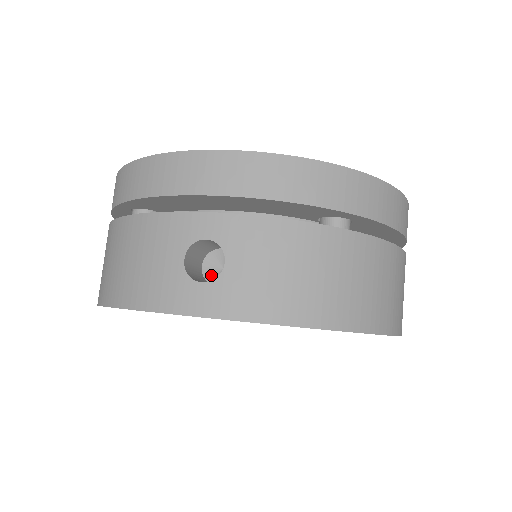
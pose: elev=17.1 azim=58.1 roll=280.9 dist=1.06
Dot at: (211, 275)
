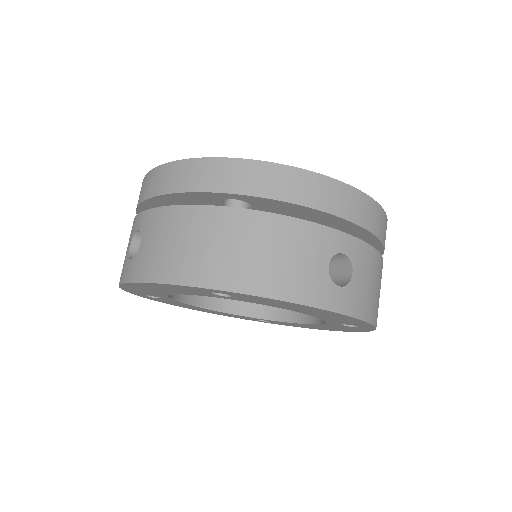
Dot at: occluded
